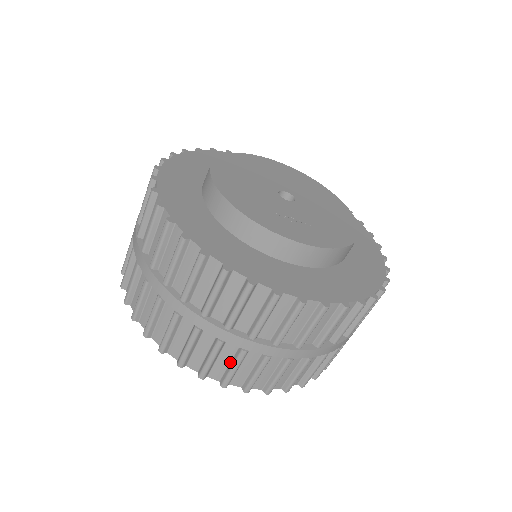
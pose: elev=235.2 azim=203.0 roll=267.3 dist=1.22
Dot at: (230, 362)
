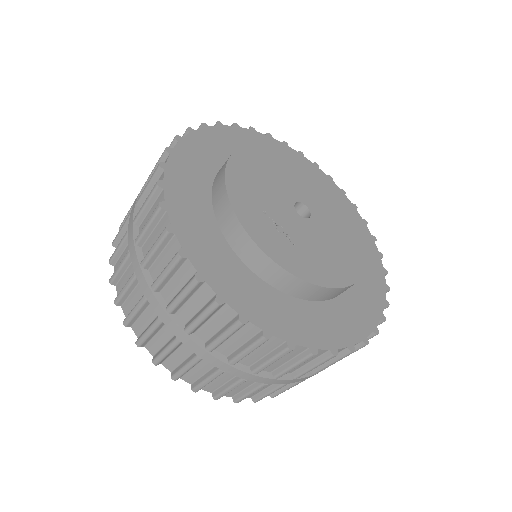
Dot at: (150, 324)
